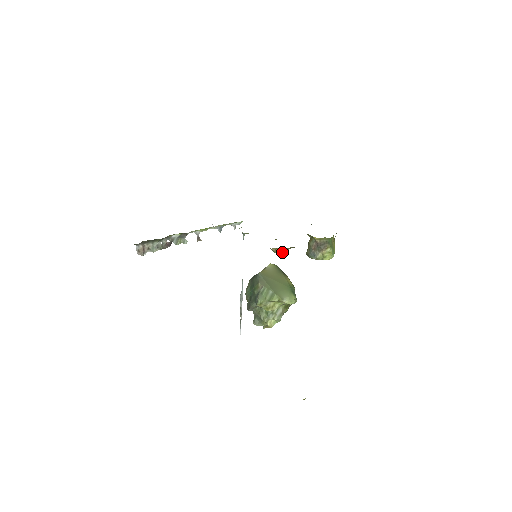
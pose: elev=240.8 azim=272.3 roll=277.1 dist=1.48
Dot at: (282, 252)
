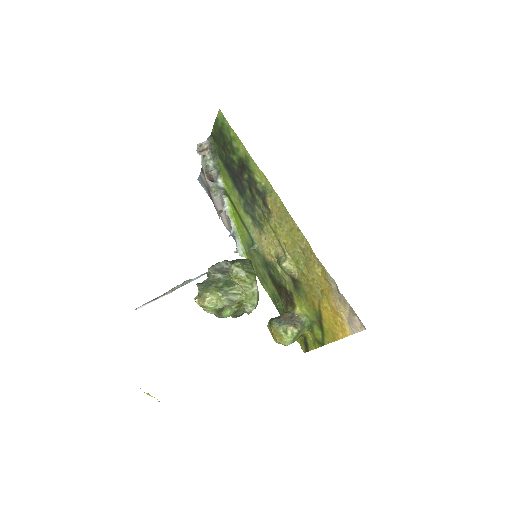
Dot at: (284, 269)
